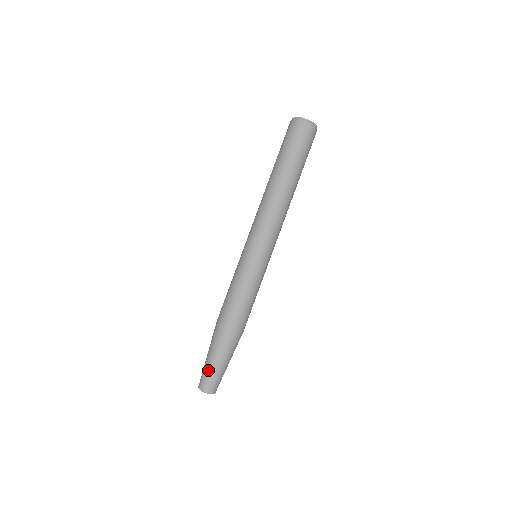
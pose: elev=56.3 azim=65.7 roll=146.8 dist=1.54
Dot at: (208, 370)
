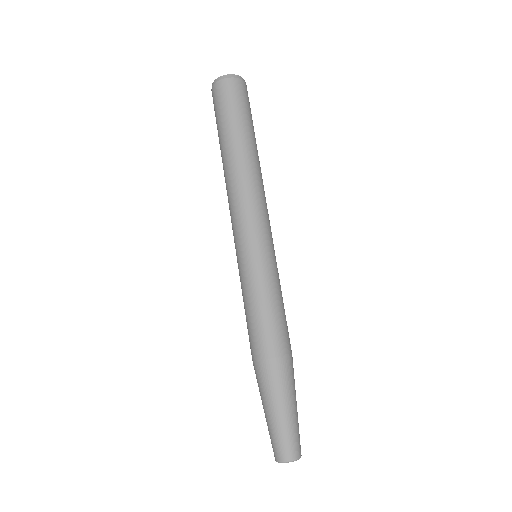
Dot at: (272, 429)
